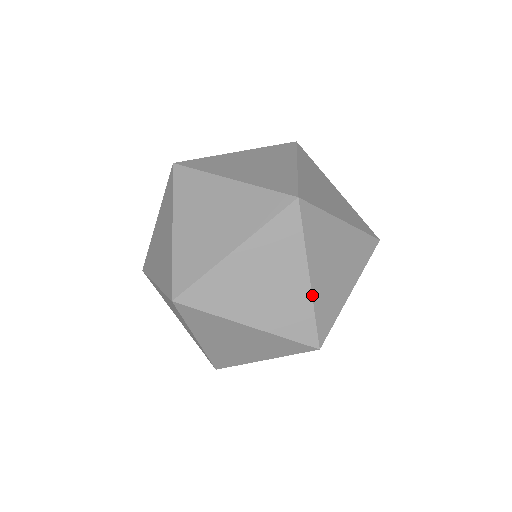
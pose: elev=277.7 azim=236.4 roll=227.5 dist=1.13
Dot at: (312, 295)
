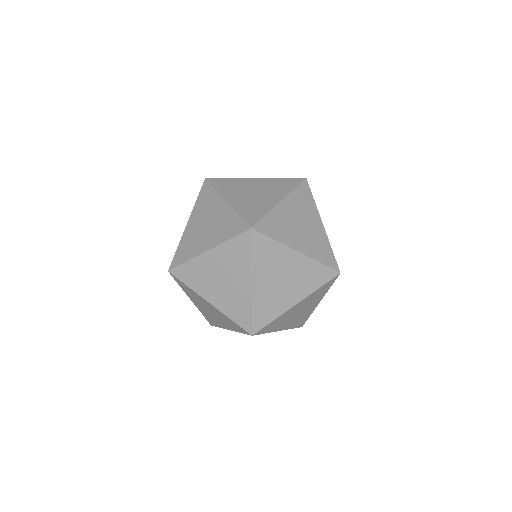
Dot at: (252, 297)
